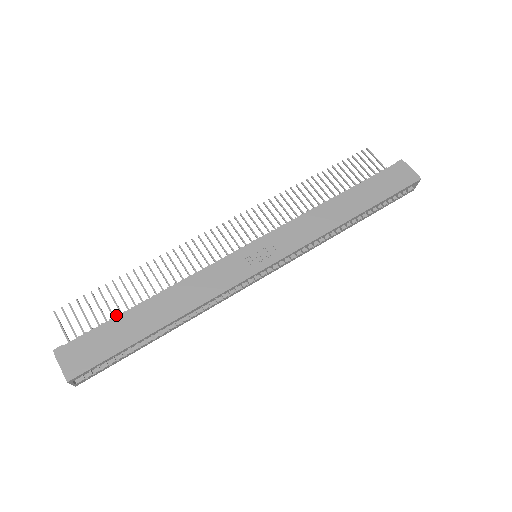
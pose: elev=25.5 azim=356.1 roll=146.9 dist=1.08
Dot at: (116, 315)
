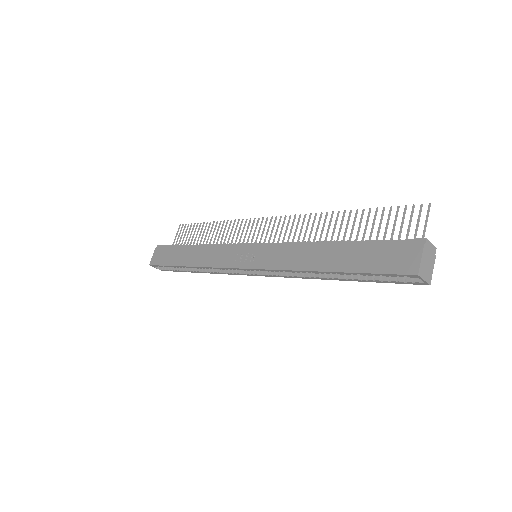
Dot at: (180, 244)
